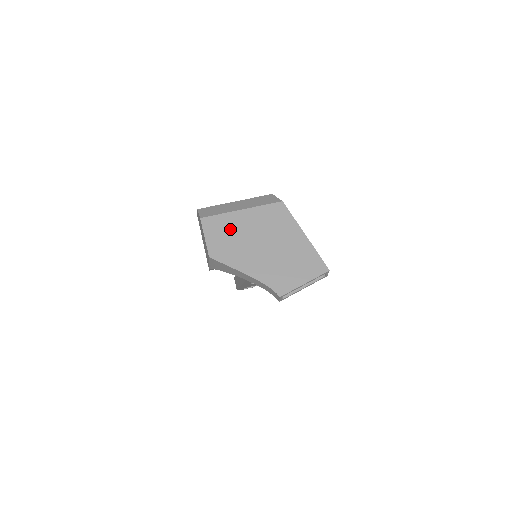
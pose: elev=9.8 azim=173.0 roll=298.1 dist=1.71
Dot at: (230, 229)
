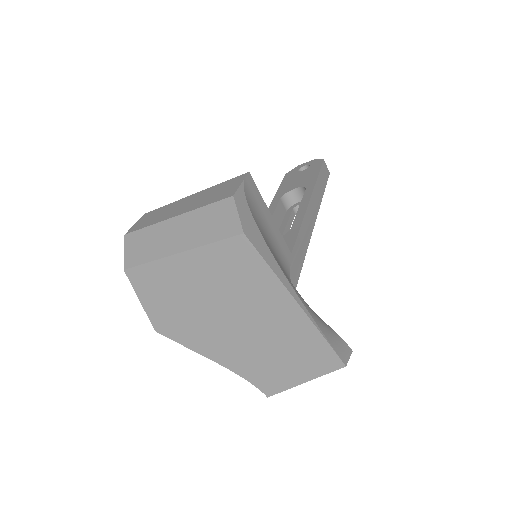
Dot at: (170, 289)
